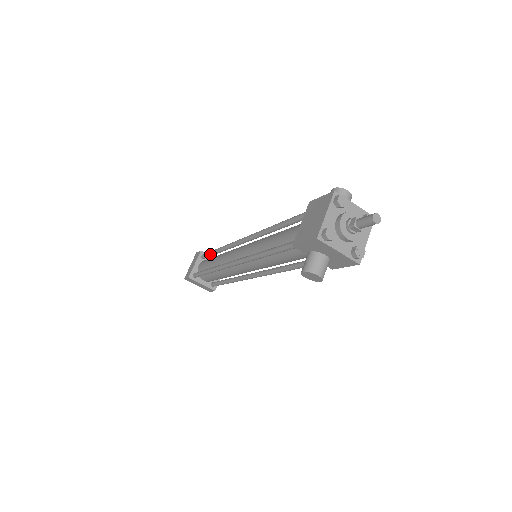
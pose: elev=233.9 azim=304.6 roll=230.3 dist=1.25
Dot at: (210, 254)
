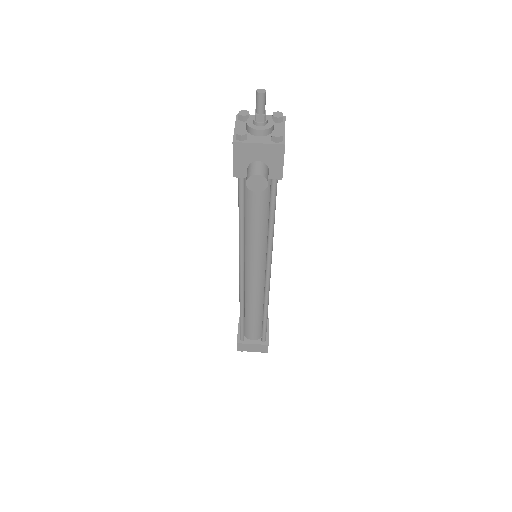
Dot at: occluded
